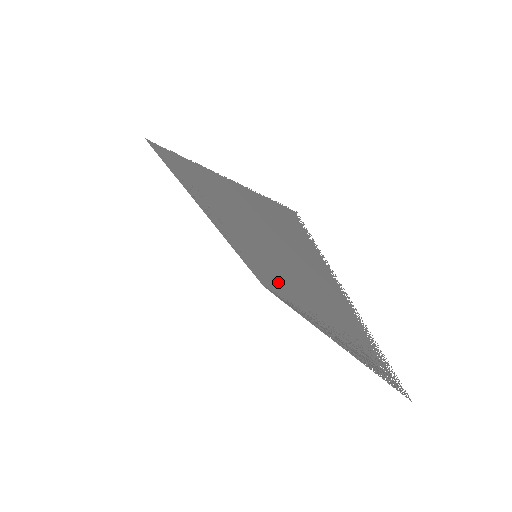
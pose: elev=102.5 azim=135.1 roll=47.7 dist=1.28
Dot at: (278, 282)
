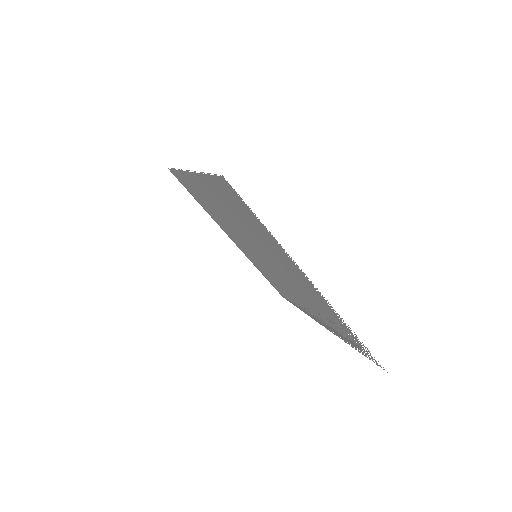
Dot at: (278, 279)
